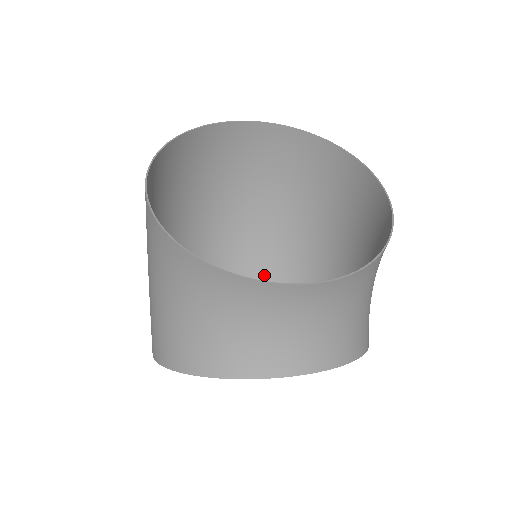
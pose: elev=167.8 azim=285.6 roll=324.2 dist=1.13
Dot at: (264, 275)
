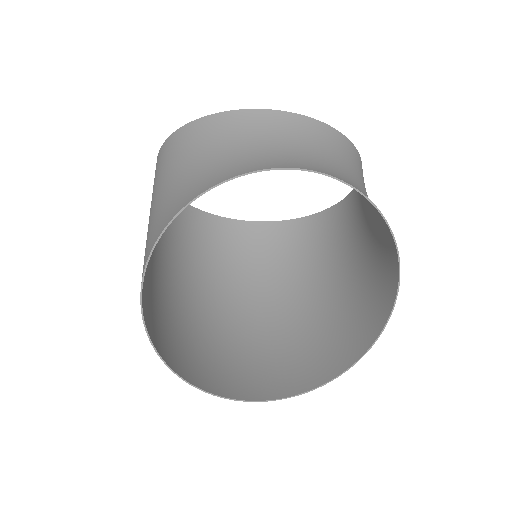
Dot at: (273, 353)
